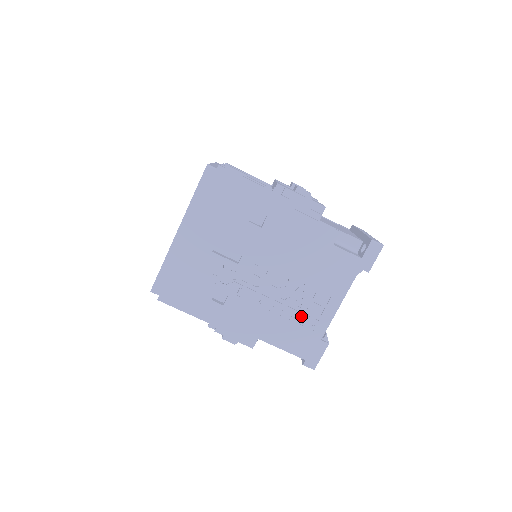
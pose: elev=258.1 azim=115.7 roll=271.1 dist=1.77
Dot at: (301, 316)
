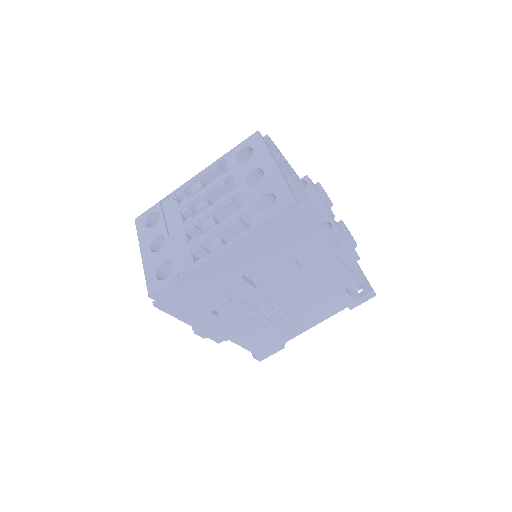
Dot at: (279, 330)
